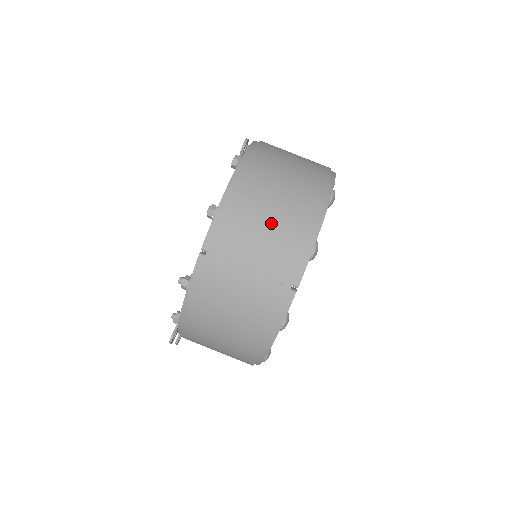
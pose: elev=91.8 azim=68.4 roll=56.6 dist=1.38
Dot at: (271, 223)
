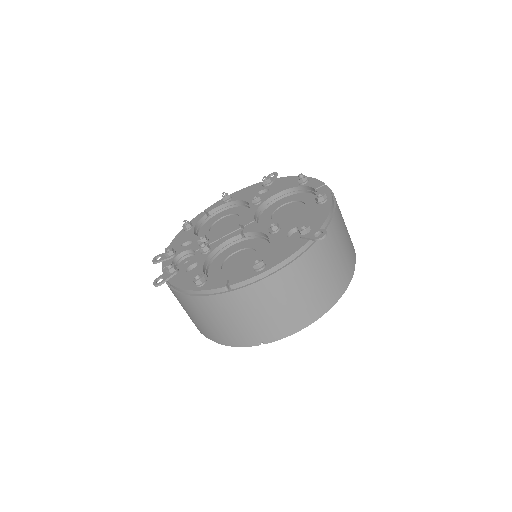
Dot at: (286, 305)
